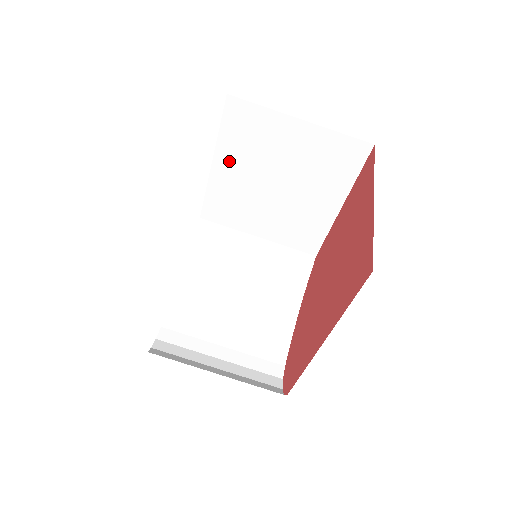
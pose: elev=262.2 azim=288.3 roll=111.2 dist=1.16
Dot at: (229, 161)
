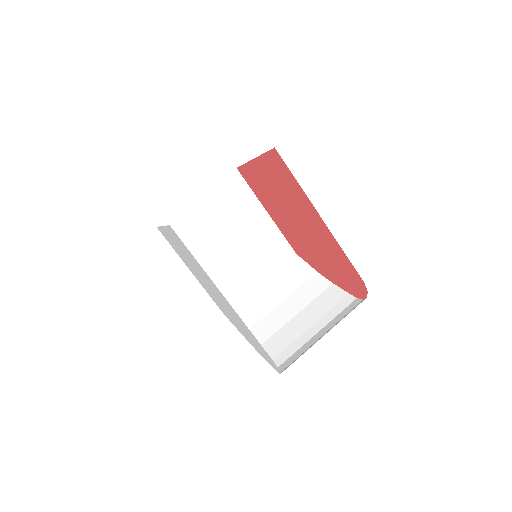
Dot at: (196, 259)
